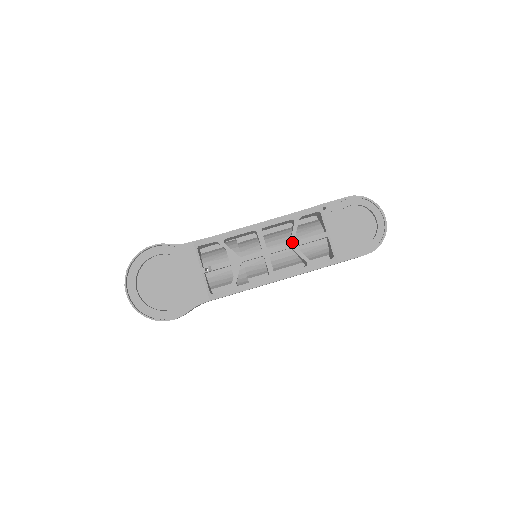
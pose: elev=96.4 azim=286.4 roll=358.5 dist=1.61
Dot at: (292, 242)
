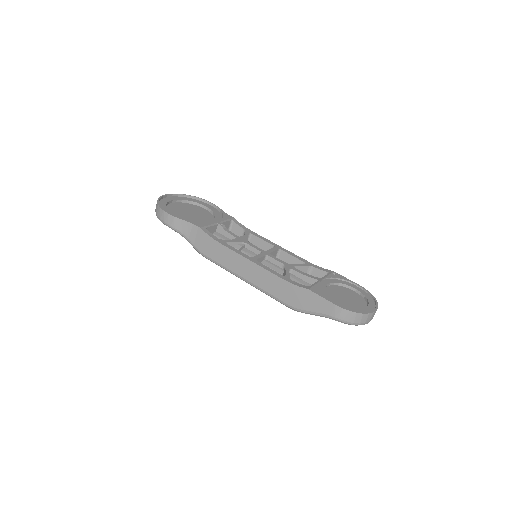
Dot at: (290, 265)
